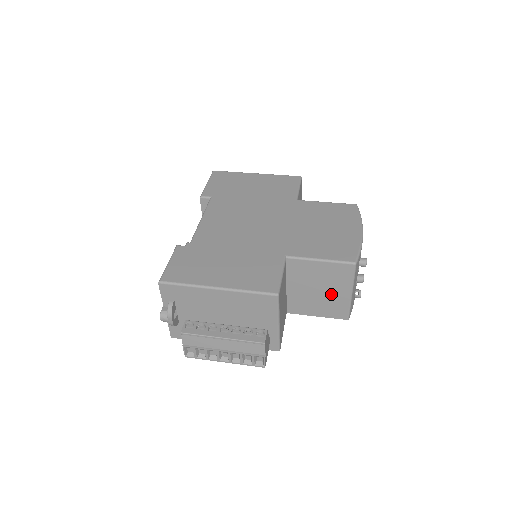
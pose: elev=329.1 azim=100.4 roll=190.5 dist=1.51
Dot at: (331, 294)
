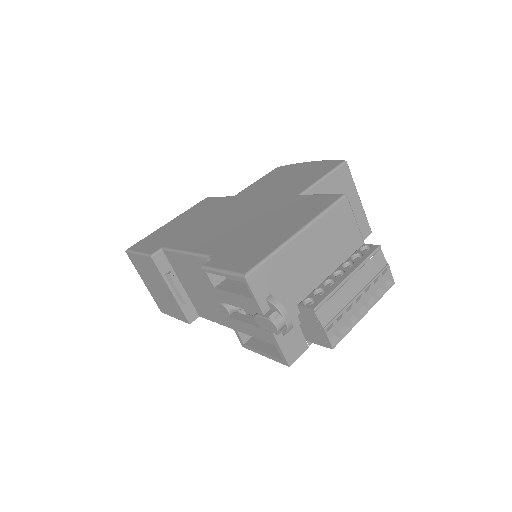
Dot at: occluded
